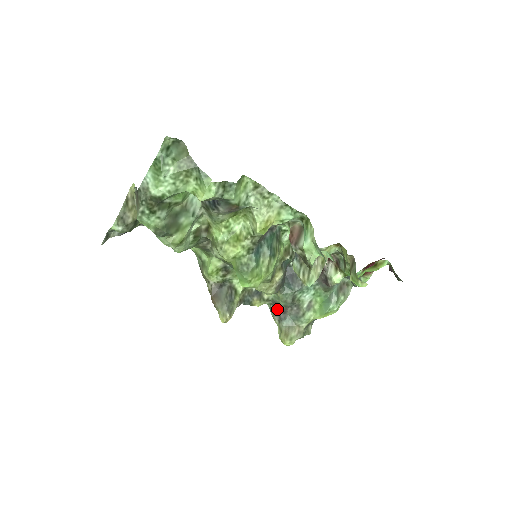
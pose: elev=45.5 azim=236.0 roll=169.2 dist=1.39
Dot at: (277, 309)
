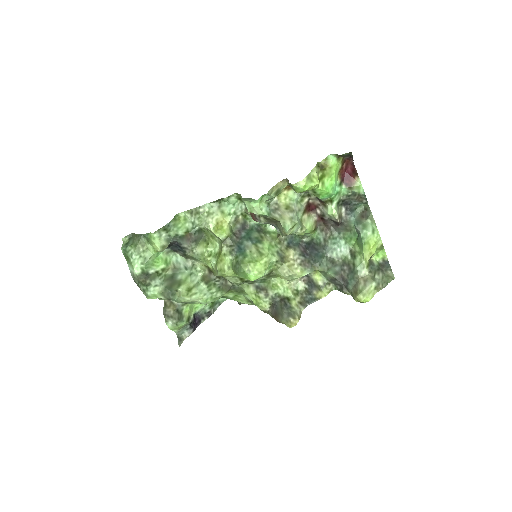
Dot at: (338, 283)
